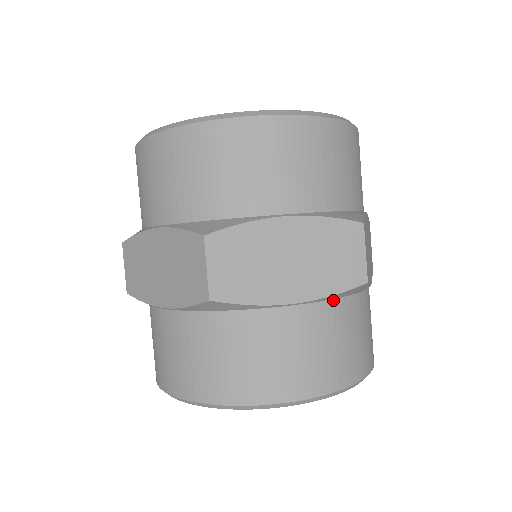
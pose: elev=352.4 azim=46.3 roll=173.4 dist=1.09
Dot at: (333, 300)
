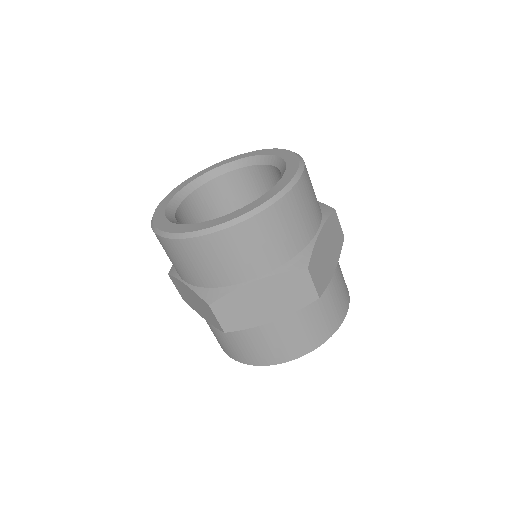
Dot at: occluded
